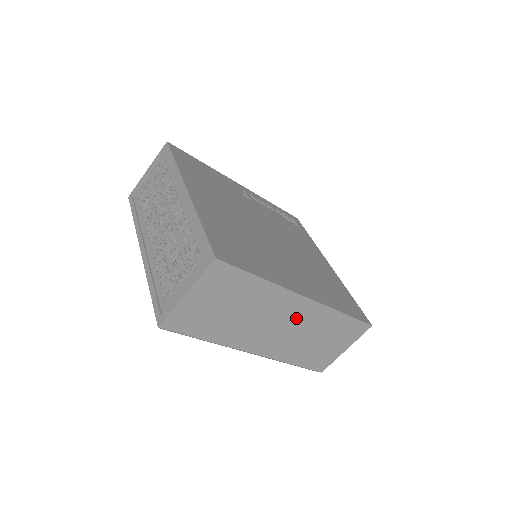
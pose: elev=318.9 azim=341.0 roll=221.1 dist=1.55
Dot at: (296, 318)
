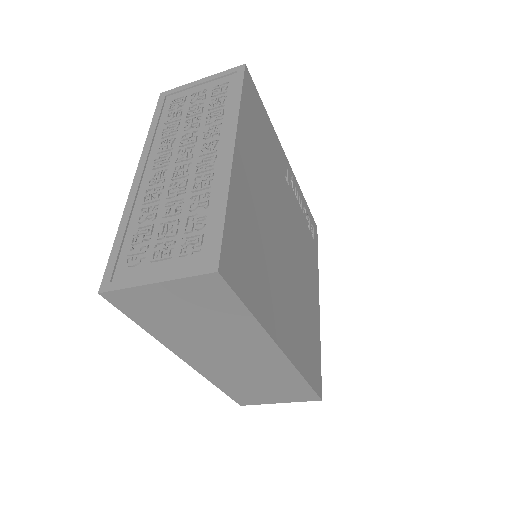
Dot at: (256, 360)
